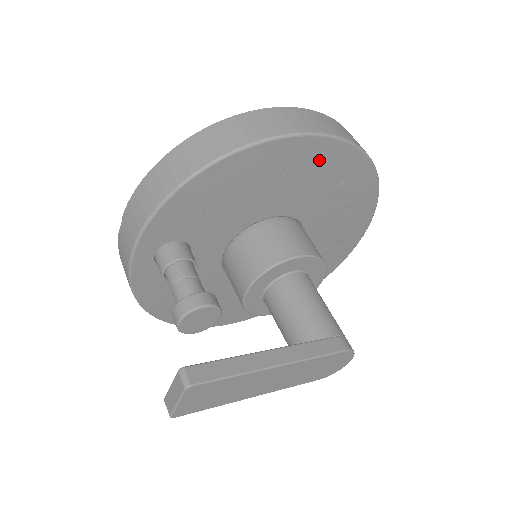
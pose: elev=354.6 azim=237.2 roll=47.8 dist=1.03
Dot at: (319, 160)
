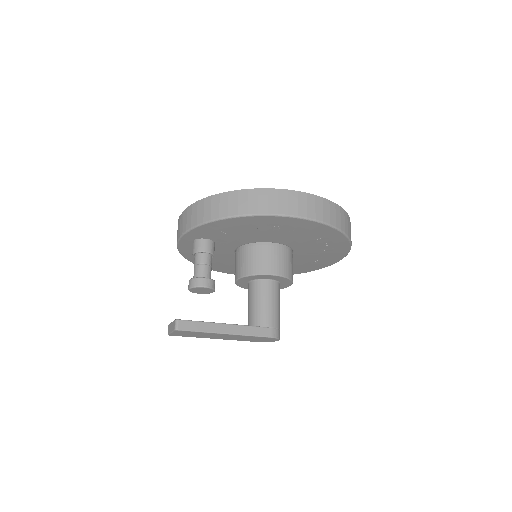
Dot at: (303, 227)
